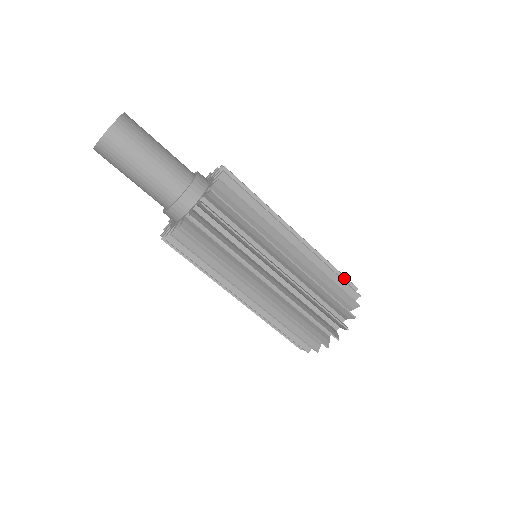
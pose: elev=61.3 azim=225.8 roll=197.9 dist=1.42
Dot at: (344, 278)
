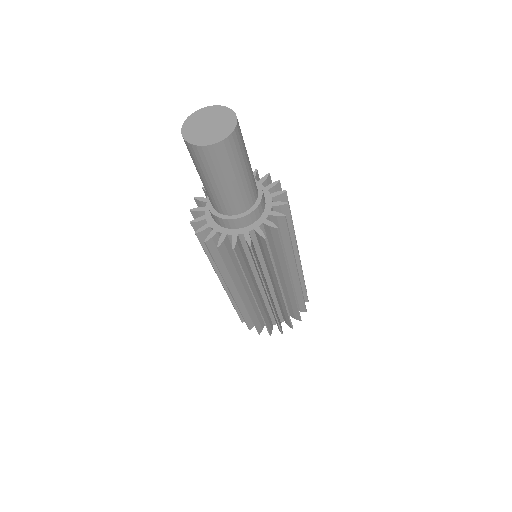
Dot at: occluded
